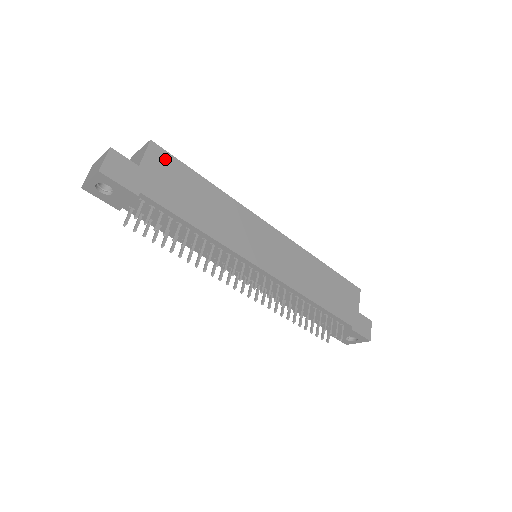
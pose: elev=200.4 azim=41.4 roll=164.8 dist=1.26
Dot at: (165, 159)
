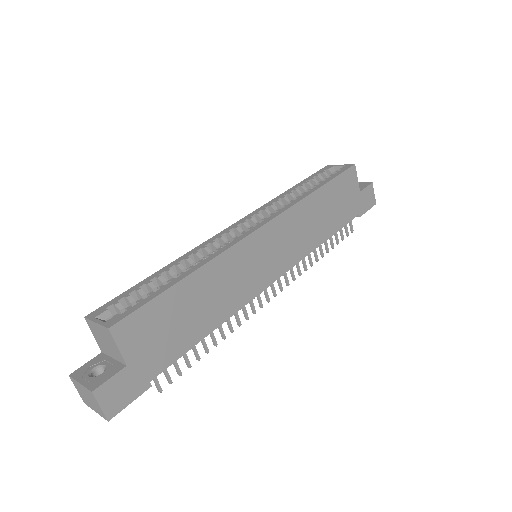
Dot at: (136, 323)
